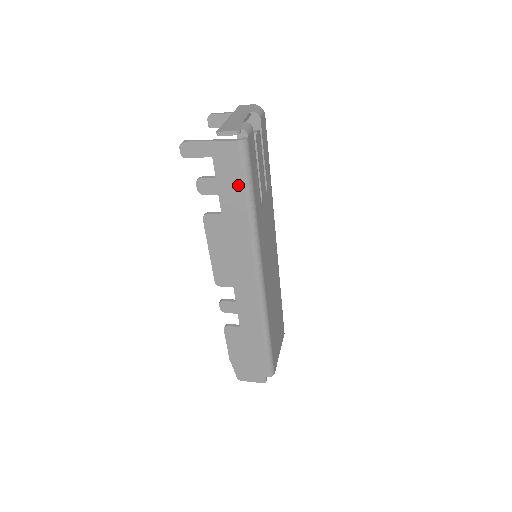
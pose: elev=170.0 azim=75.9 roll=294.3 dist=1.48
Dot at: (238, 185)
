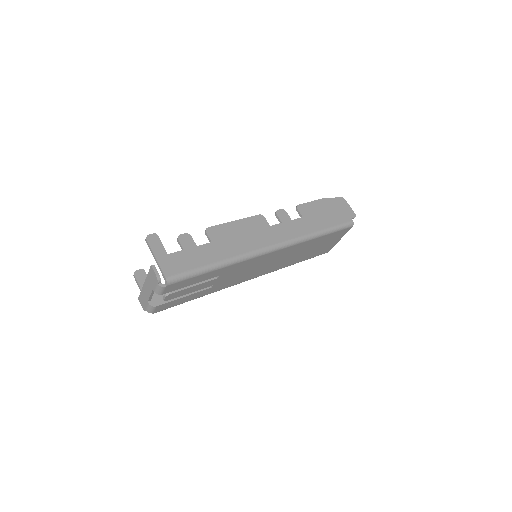
Dot at: occluded
